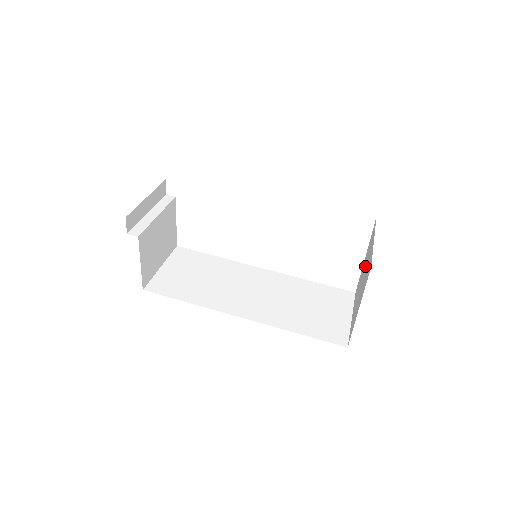
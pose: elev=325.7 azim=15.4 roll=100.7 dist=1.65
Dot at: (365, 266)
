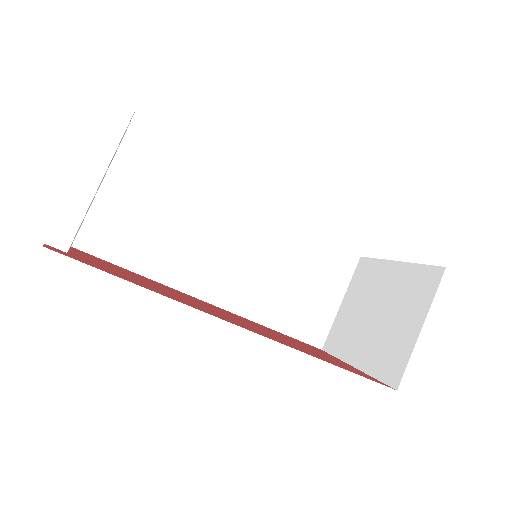
Dot at: (390, 303)
